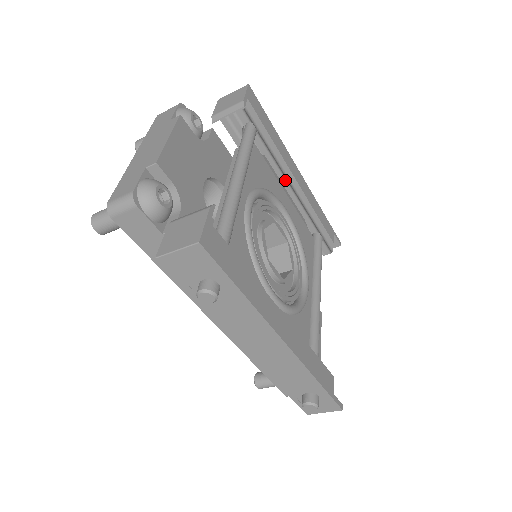
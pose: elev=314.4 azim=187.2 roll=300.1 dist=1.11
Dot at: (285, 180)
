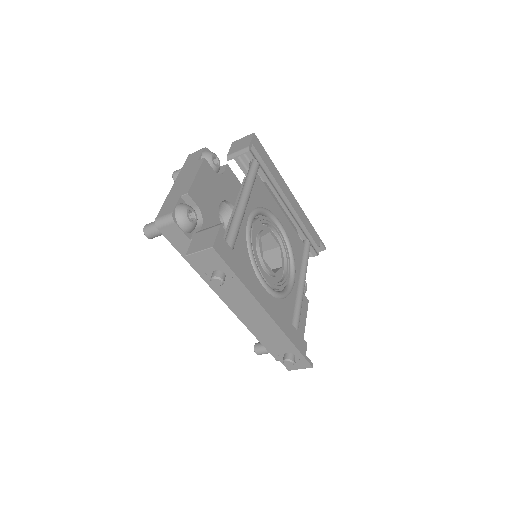
Dot at: (281, 200)
